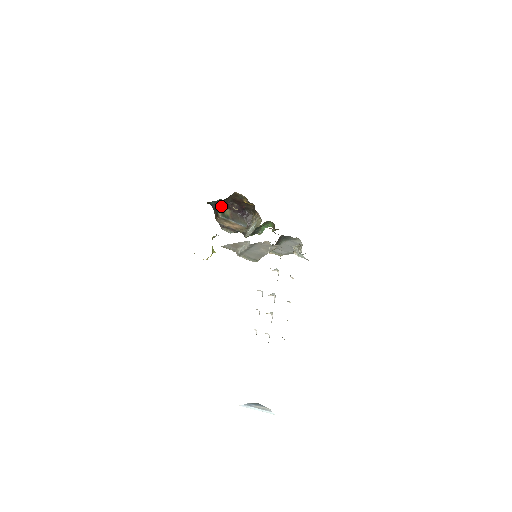
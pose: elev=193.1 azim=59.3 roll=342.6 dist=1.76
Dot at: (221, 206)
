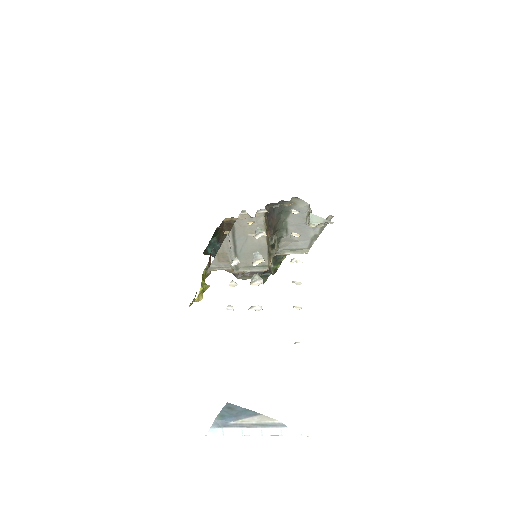
Dot at: occluded
